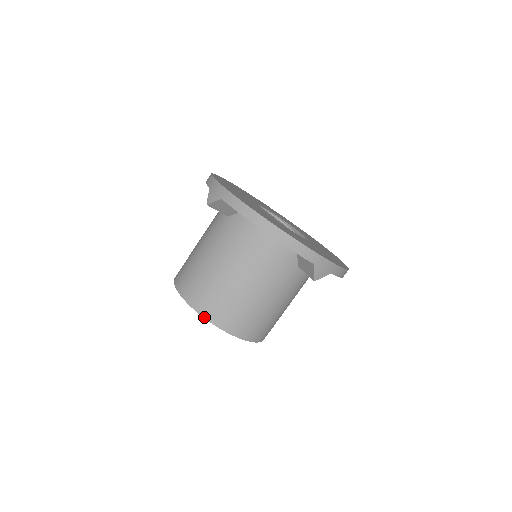
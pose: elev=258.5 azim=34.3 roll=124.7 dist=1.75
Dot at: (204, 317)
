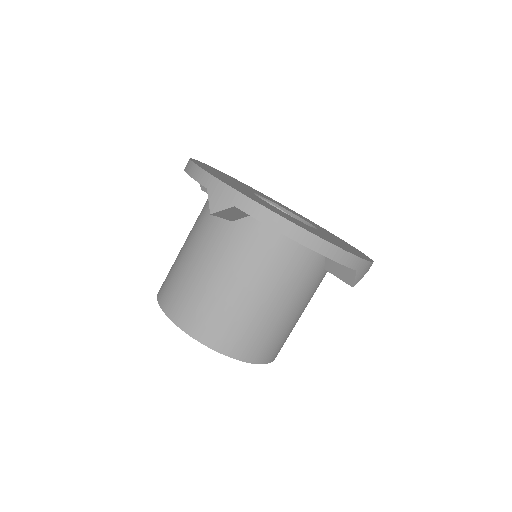
Dot at: (222, 353)
